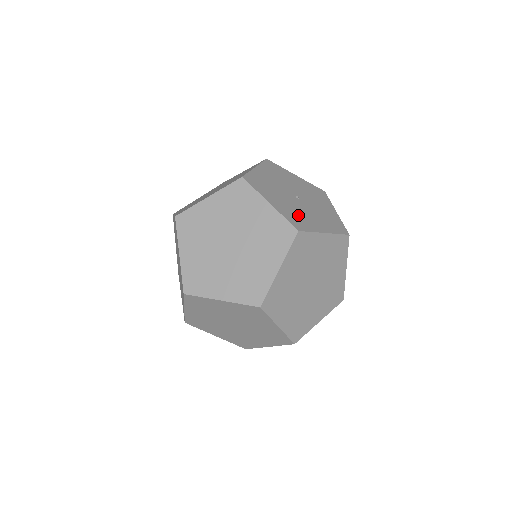
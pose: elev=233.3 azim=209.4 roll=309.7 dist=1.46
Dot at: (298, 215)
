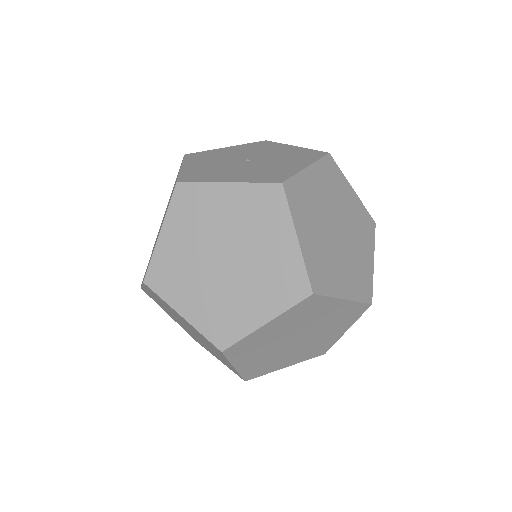
Dot at: (265, 172)
